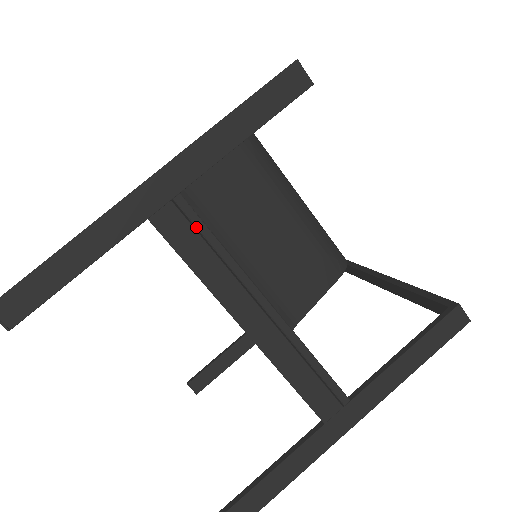
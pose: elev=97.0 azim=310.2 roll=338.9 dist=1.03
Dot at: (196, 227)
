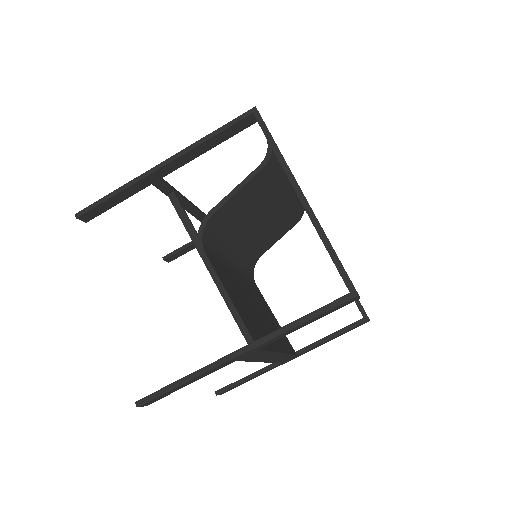
Dot at: (260, 353)
